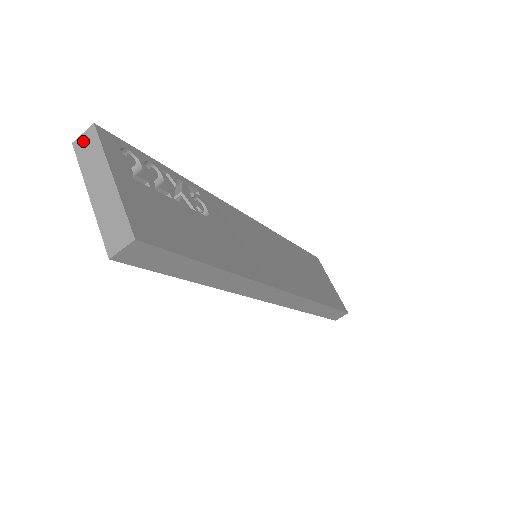
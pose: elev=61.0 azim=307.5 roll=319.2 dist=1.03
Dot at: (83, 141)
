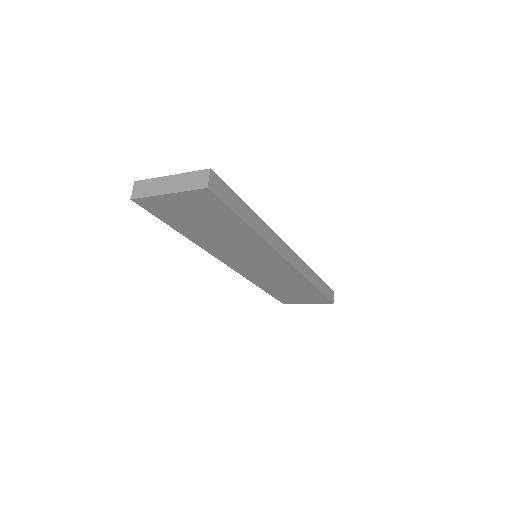
Dot at: (136, 191)
